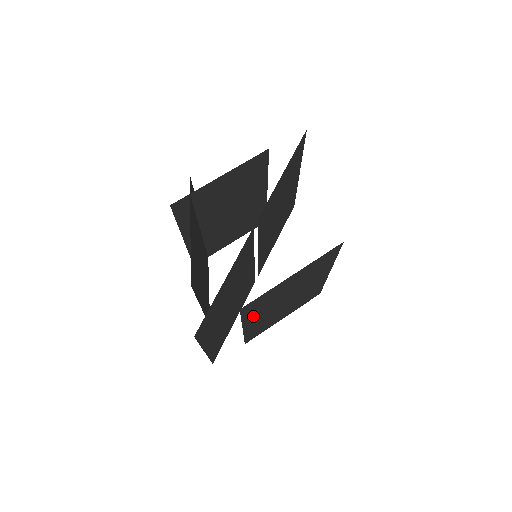
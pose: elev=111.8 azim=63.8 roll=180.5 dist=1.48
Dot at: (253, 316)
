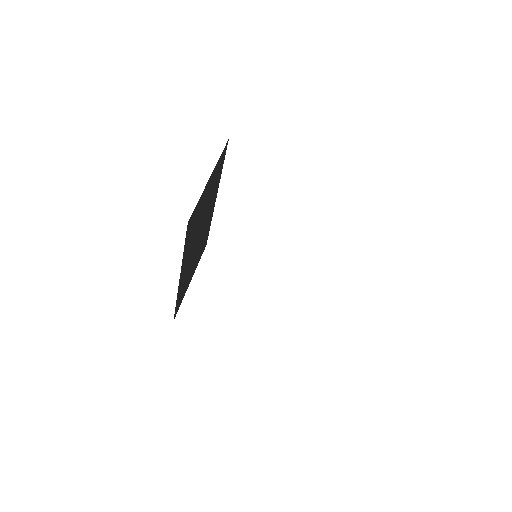
Dot at: occluded
